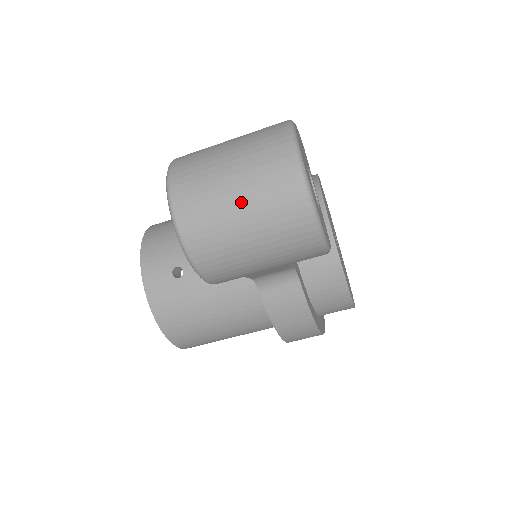
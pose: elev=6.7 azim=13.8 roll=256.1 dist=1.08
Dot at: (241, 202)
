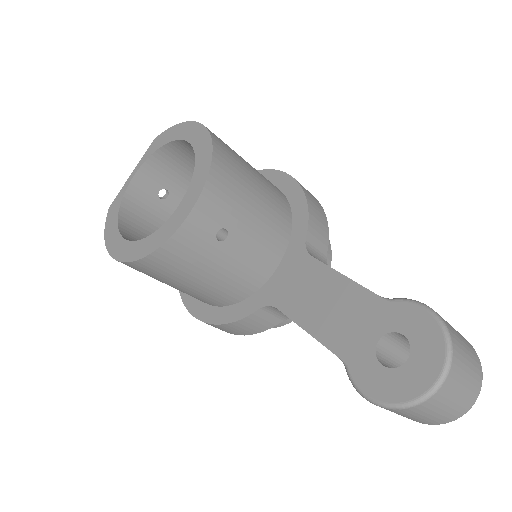
Dot at: (453, 404)
